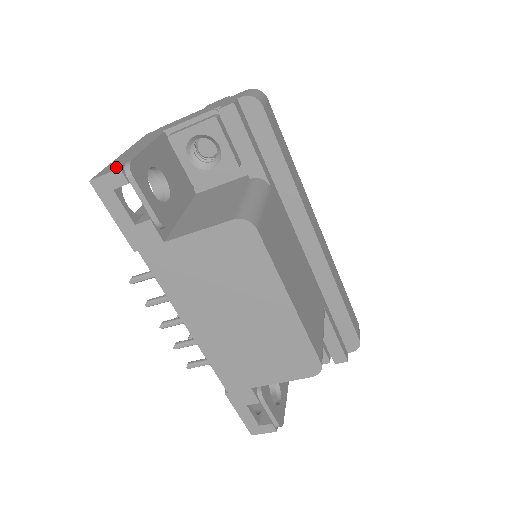
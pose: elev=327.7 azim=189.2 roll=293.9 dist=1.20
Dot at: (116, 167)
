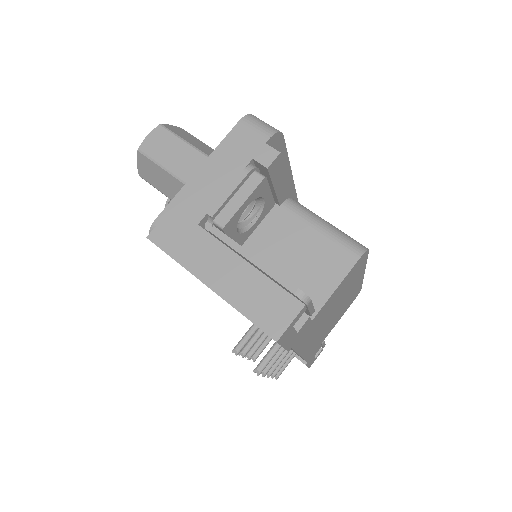
Dot at: (287, 307)
